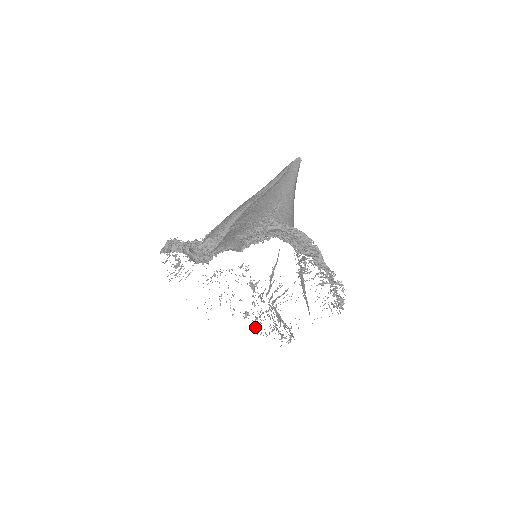
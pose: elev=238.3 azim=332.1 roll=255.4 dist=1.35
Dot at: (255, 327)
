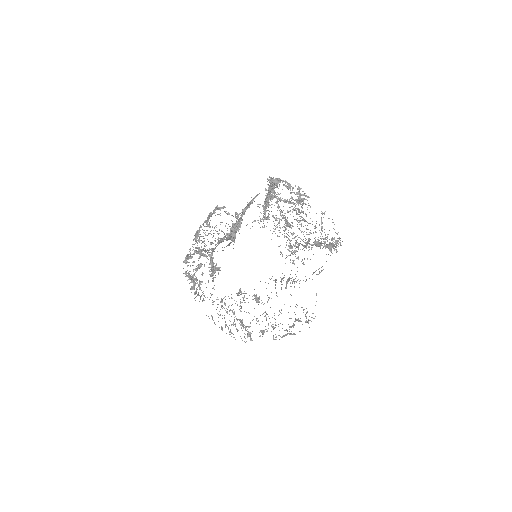
Dot at: (276, 336)
